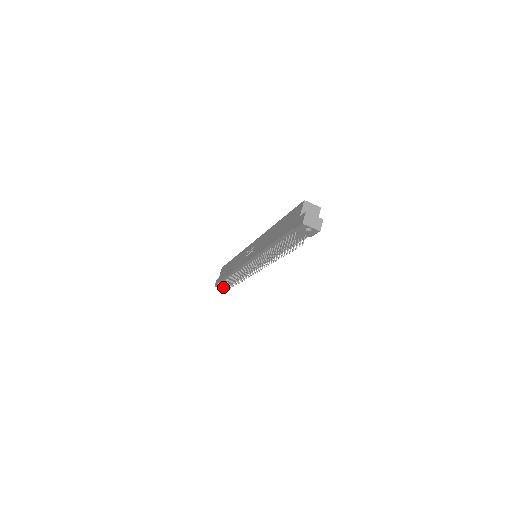
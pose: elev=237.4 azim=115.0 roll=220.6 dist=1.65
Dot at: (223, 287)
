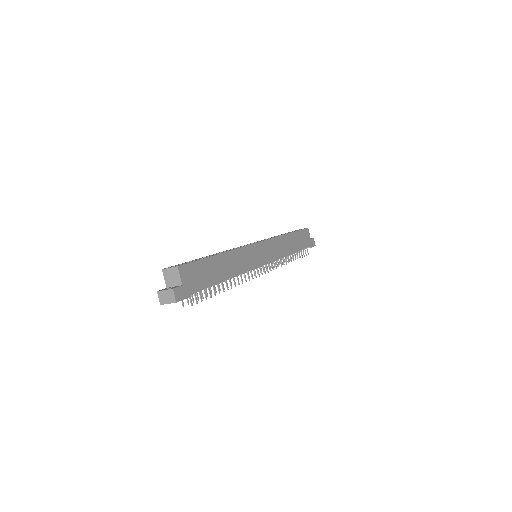
Dot at: occluded
